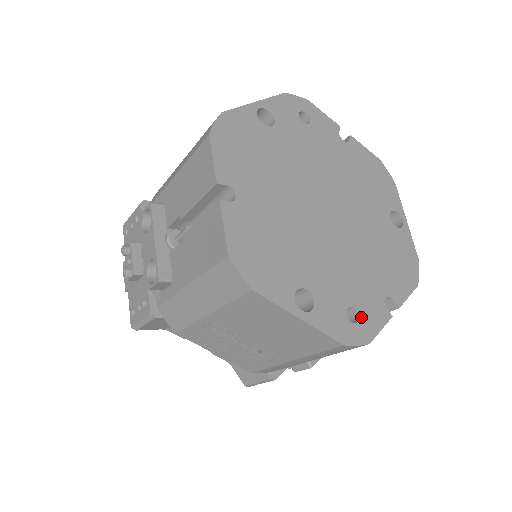
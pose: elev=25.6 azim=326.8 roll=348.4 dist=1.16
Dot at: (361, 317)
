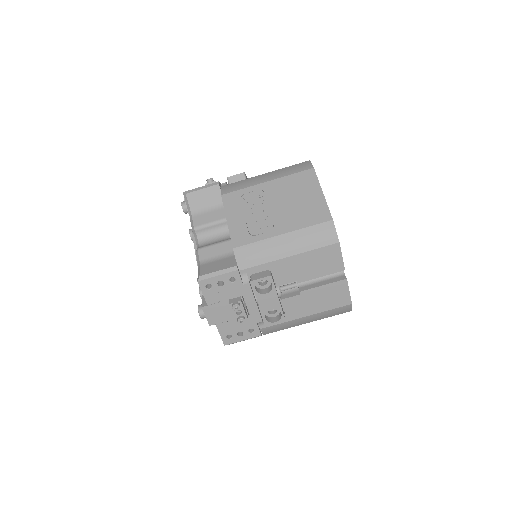
Dot at: occluded
